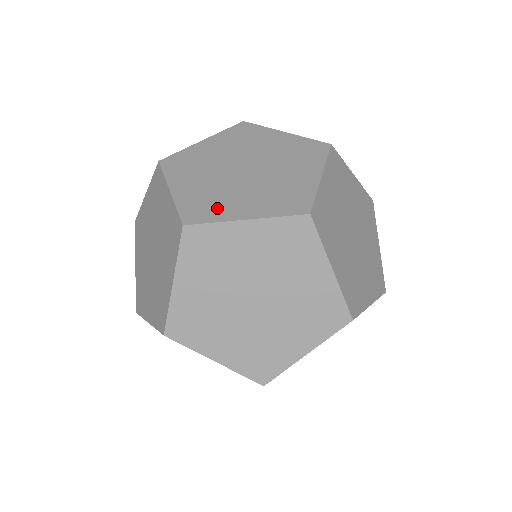
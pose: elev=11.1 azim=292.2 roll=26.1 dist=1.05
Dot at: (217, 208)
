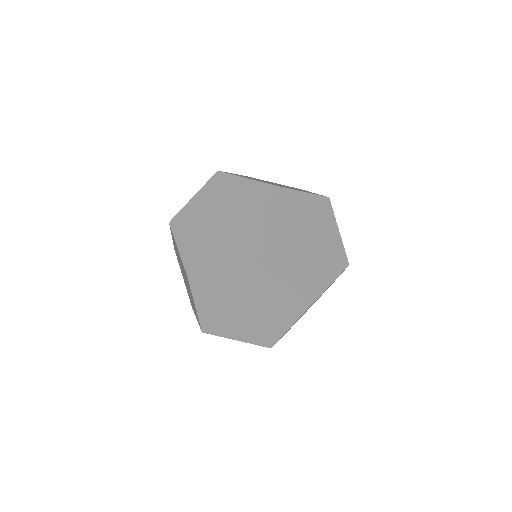
Dot at: (282, 186)
